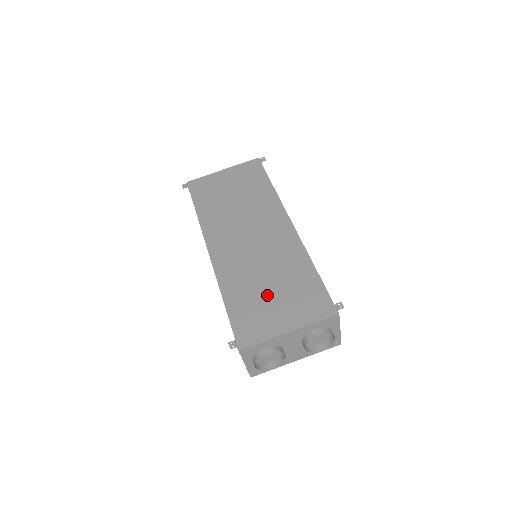
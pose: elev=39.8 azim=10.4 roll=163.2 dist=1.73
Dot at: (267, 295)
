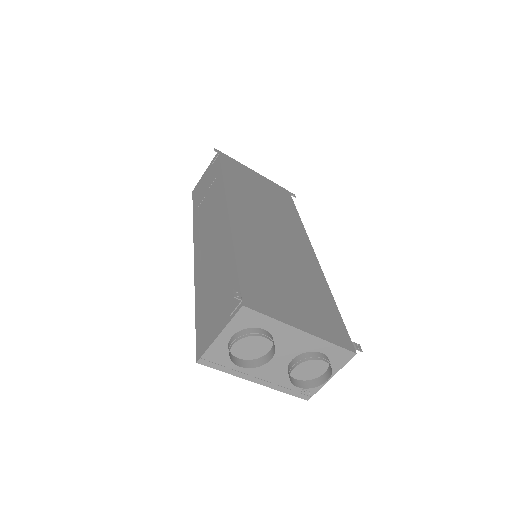
Dot at: (284, 284)
